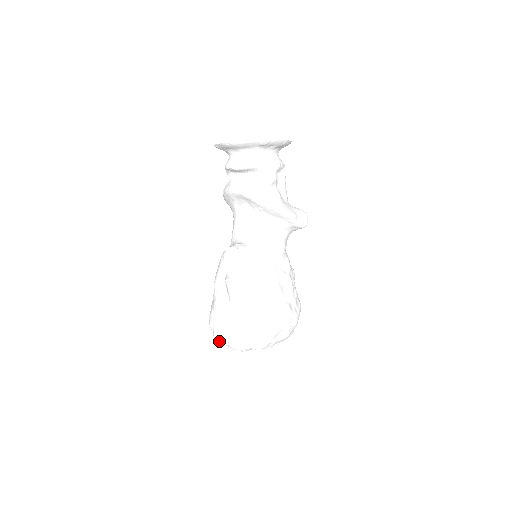
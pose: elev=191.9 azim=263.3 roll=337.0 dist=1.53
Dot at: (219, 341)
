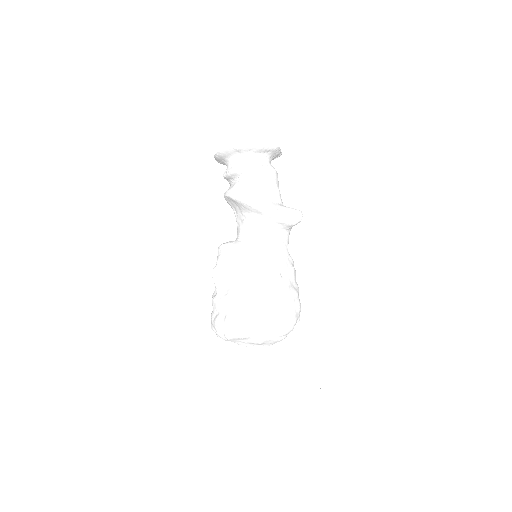
Dot at: (216, 333)
